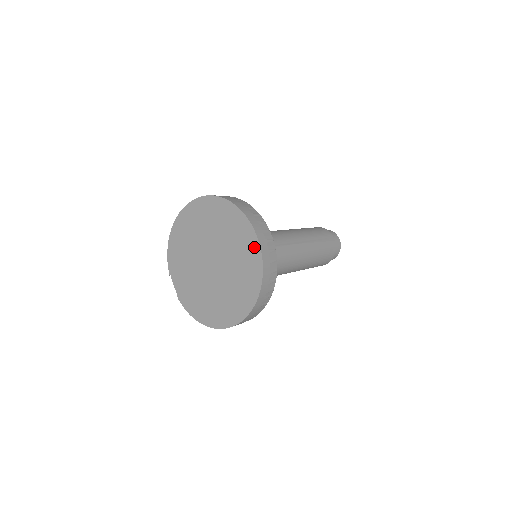
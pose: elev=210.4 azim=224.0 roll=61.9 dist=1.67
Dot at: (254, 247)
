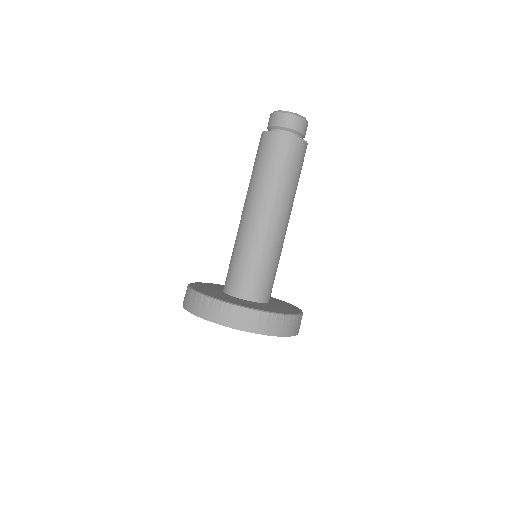
Dot at: occluded
